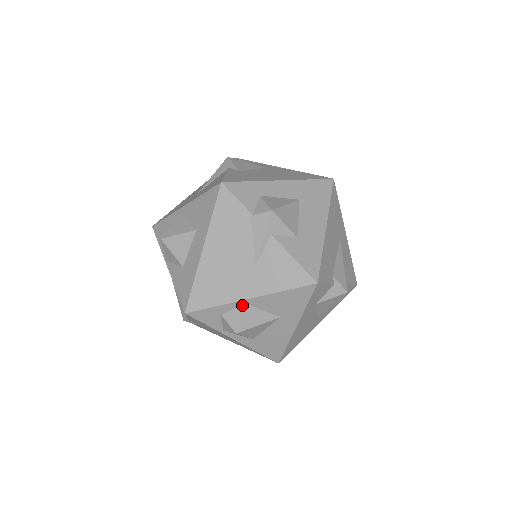
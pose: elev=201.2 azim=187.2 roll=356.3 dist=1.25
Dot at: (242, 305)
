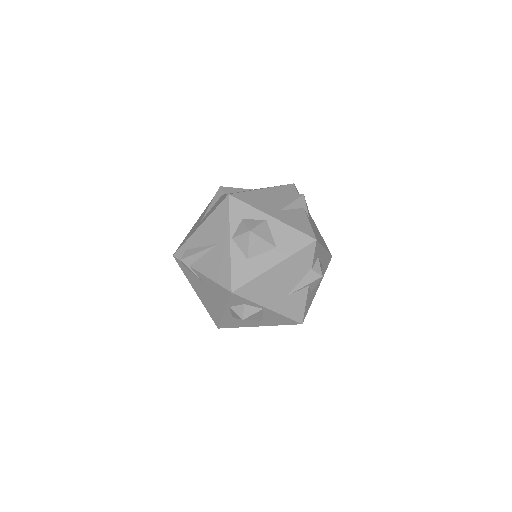
Dot at: (261, 308)
